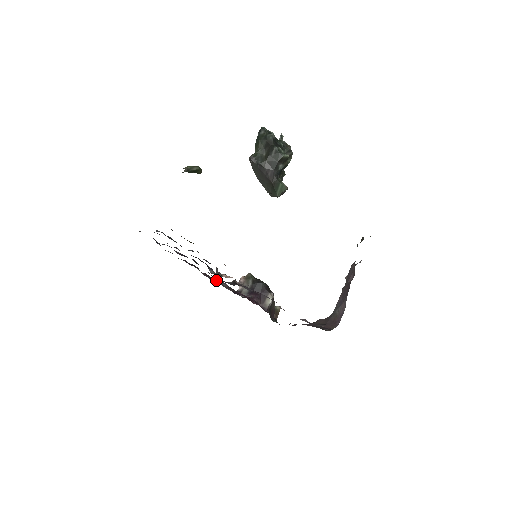
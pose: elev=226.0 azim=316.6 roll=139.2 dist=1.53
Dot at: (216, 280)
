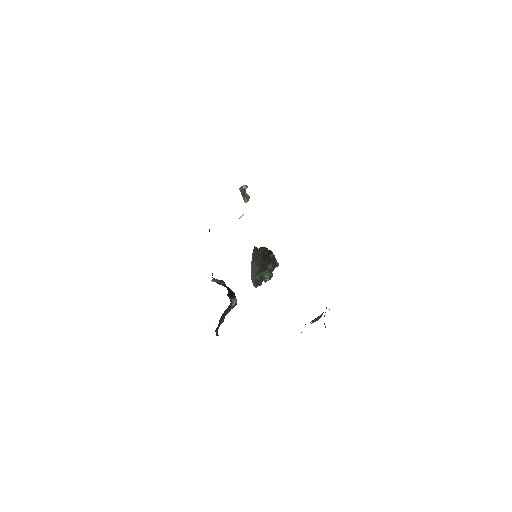
Dot at: occluded
